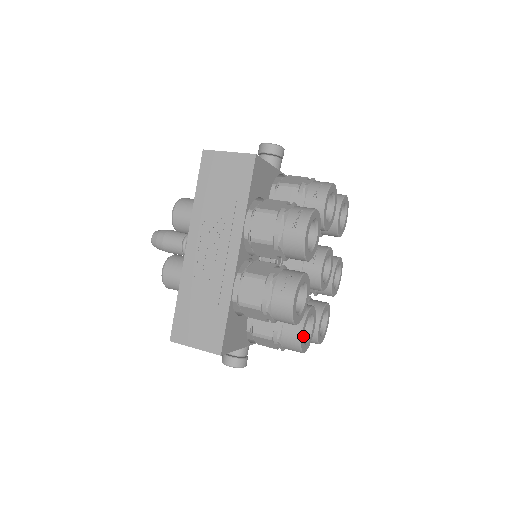
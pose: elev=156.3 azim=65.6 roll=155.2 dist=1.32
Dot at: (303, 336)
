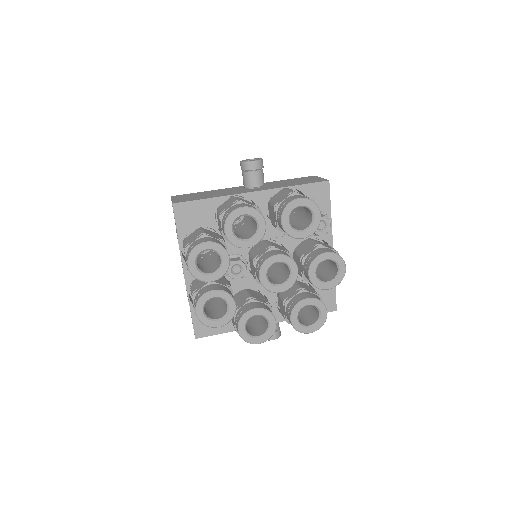
Dot at: (244, 333)
